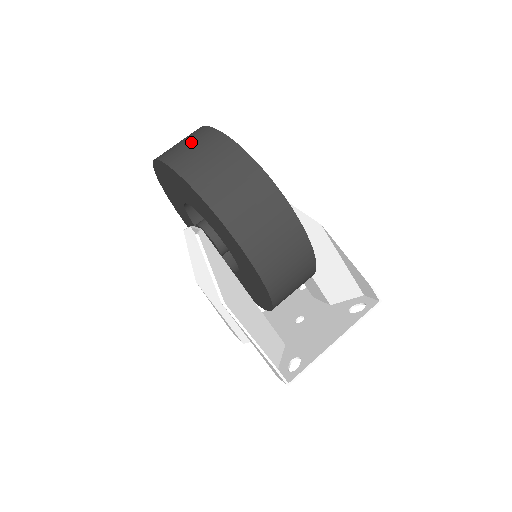
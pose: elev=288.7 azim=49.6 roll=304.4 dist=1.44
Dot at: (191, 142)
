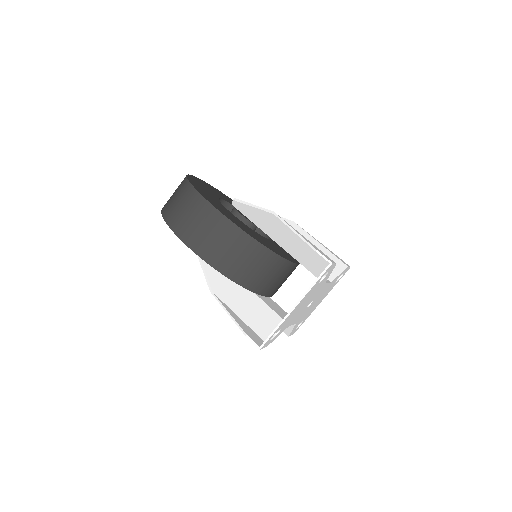
Dot at: occluded
